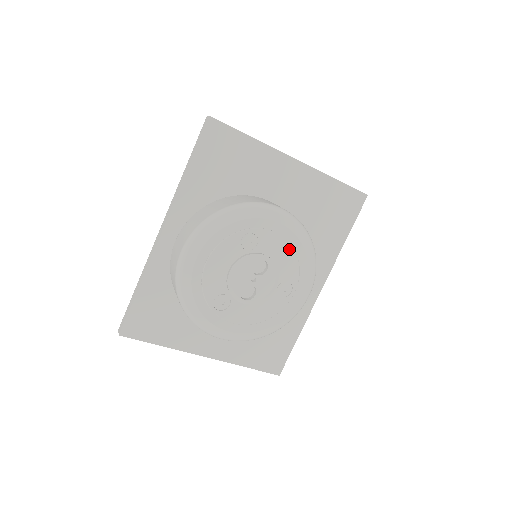
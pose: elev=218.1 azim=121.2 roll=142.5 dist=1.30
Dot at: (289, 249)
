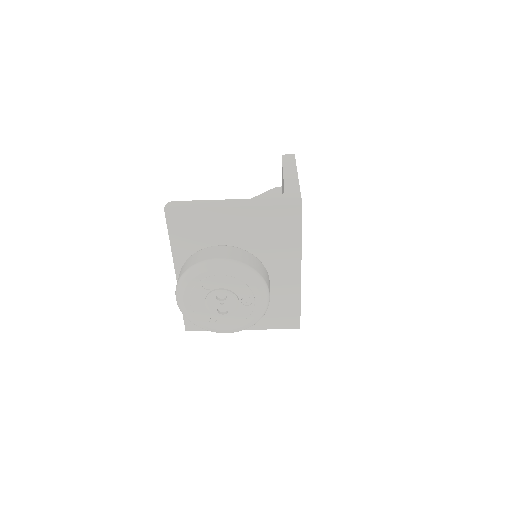
Dot at: (235, 281)
